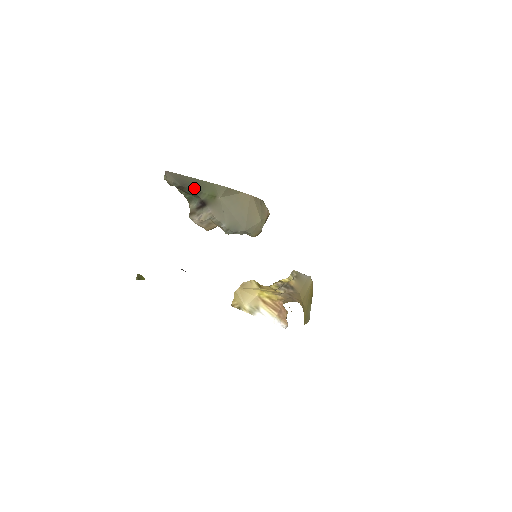
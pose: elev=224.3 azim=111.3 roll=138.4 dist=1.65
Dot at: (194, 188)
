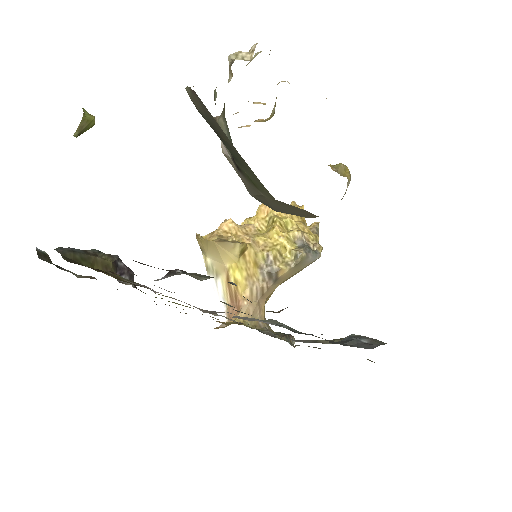
Dot at: (231, 152)
